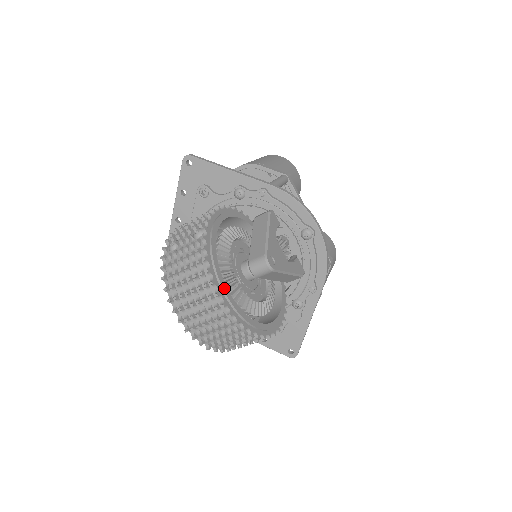
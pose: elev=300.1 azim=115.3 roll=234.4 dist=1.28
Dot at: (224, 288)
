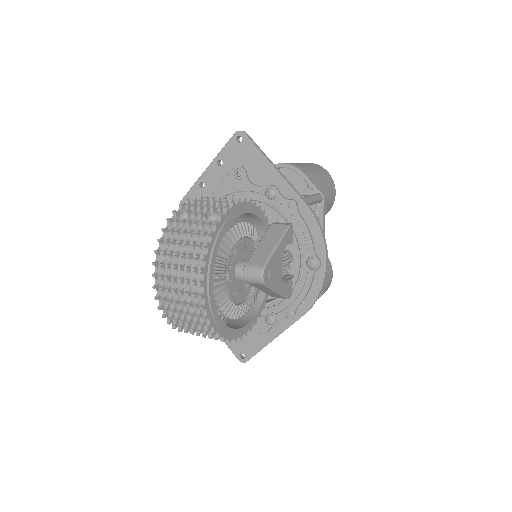
Dot at: (210, 280)
